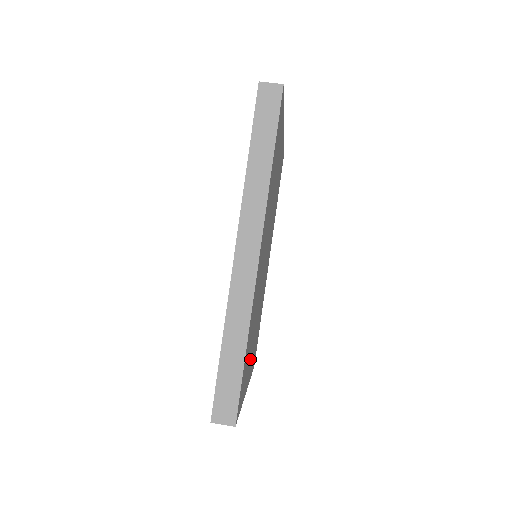
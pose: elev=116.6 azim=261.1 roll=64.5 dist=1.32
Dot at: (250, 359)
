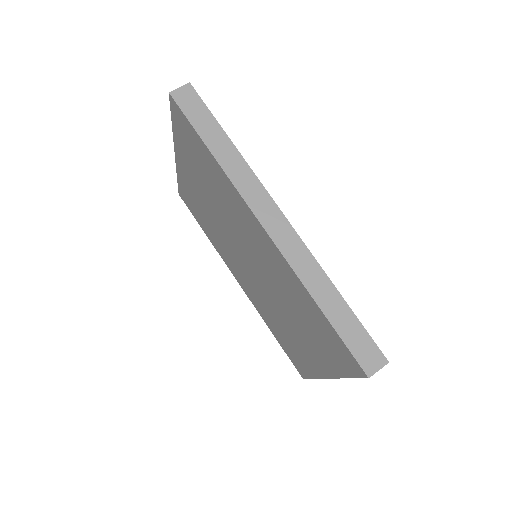
Dot at: occluded
